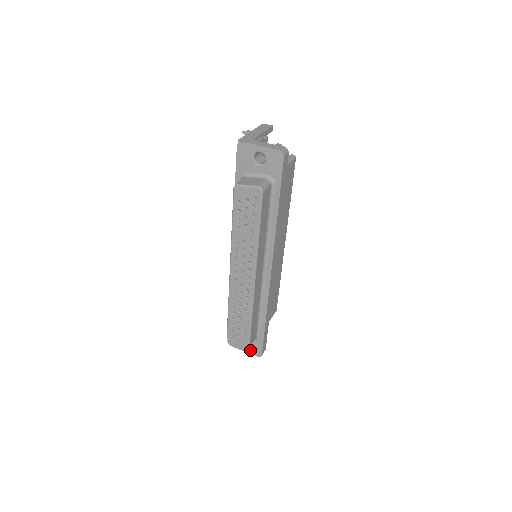
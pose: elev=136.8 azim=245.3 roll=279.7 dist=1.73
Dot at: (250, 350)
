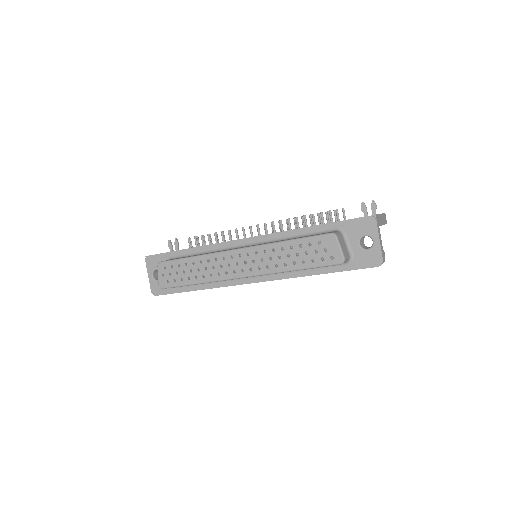
Dot at: (154, 282)
